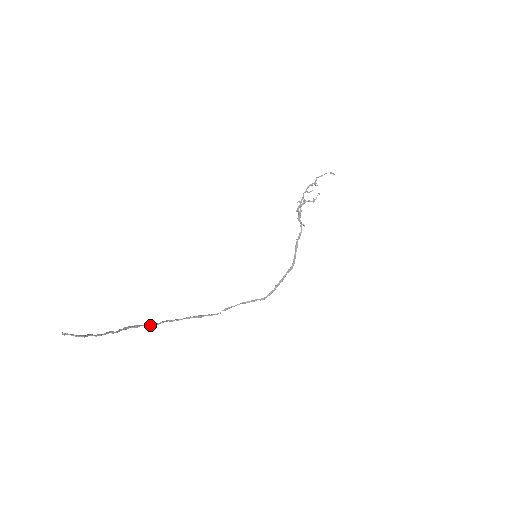
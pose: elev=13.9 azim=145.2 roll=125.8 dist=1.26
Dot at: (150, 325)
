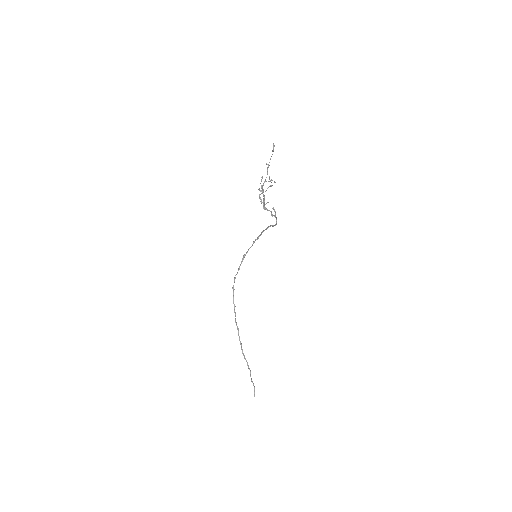
Dot at: occluded
